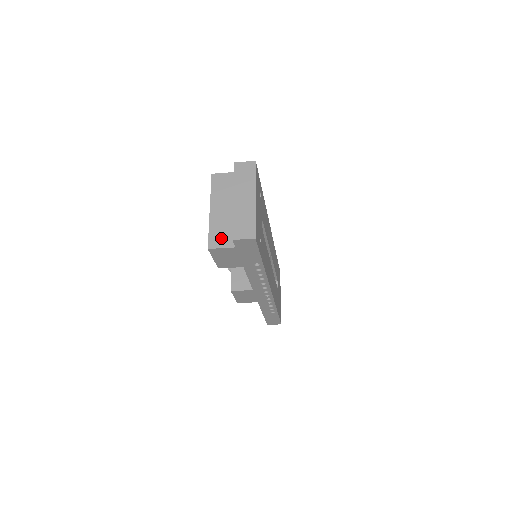
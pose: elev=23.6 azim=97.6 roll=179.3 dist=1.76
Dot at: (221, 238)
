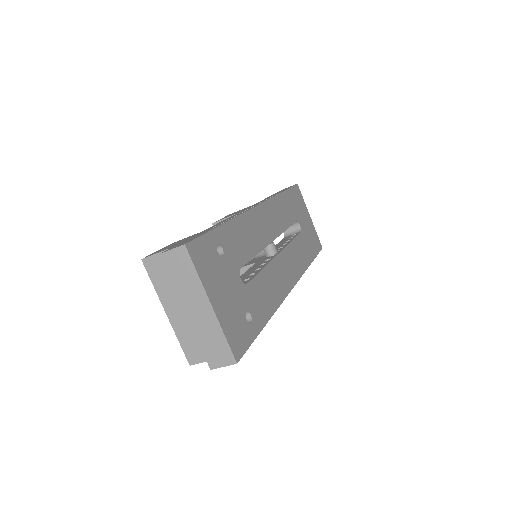
Dot at: (198, 349)
